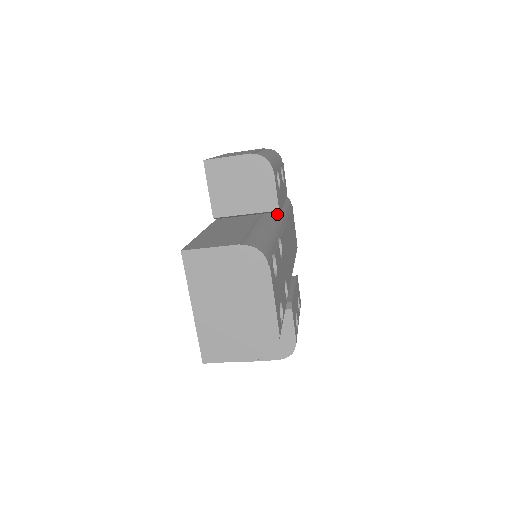
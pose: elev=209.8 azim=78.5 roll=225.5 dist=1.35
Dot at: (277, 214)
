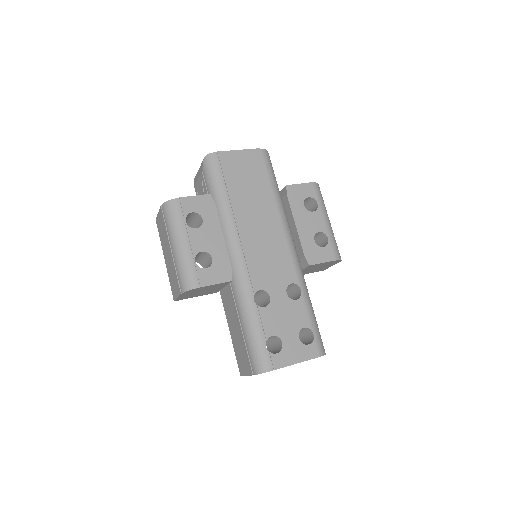
Dot at: (231, 254)
